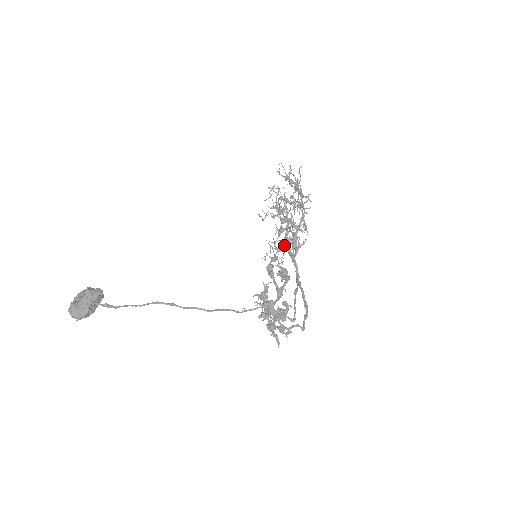
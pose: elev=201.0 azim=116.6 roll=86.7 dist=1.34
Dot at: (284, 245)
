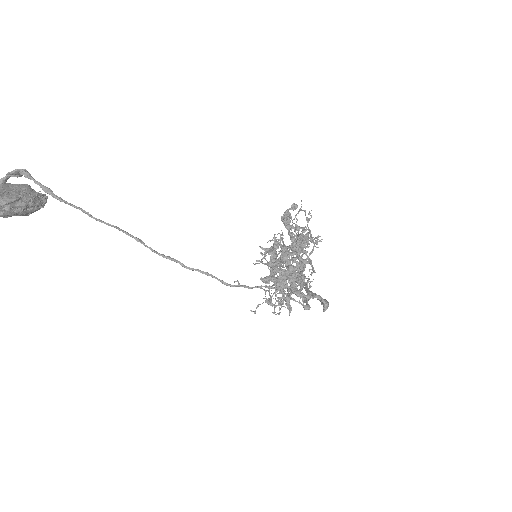
Dot at: occluded
